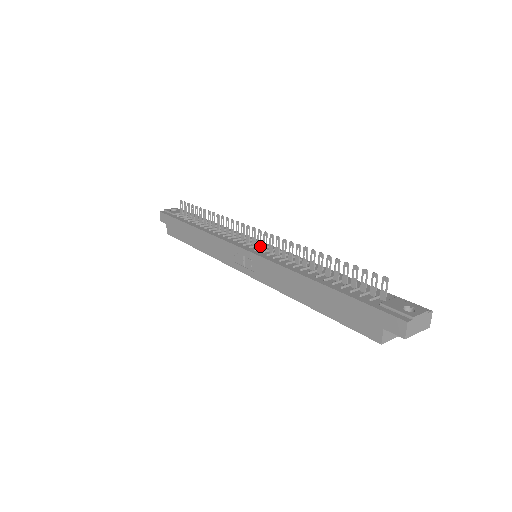
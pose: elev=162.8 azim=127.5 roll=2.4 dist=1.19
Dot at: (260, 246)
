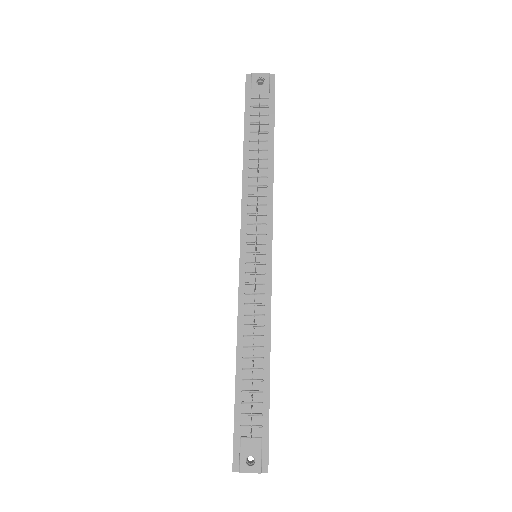
Dot at: (255, 260)
